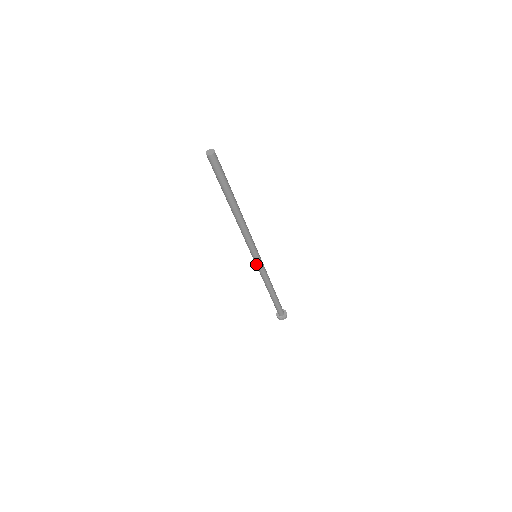
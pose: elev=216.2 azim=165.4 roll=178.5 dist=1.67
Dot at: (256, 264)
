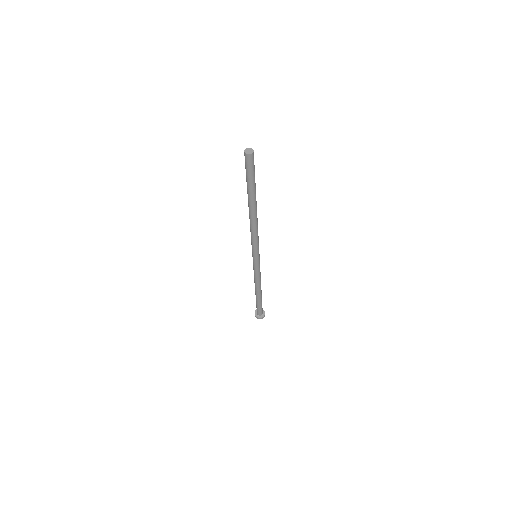
Dot at: (253, 261)
